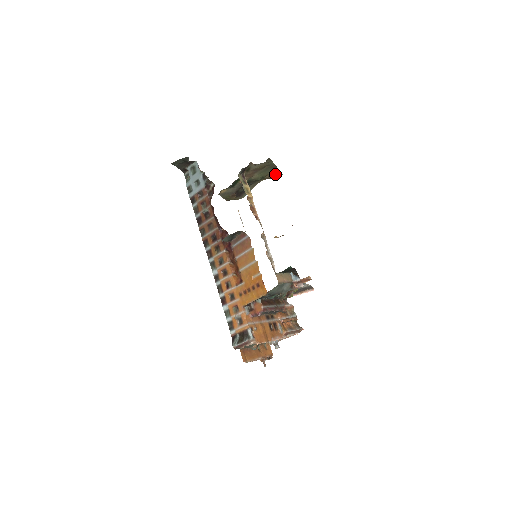
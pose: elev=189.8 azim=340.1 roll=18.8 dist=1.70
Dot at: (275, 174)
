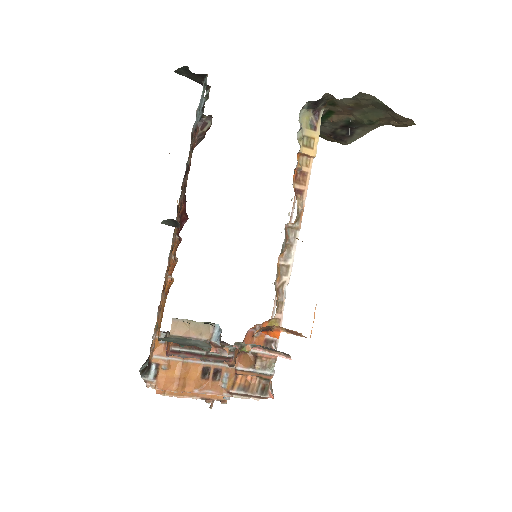
Dot at: (398, 121)
